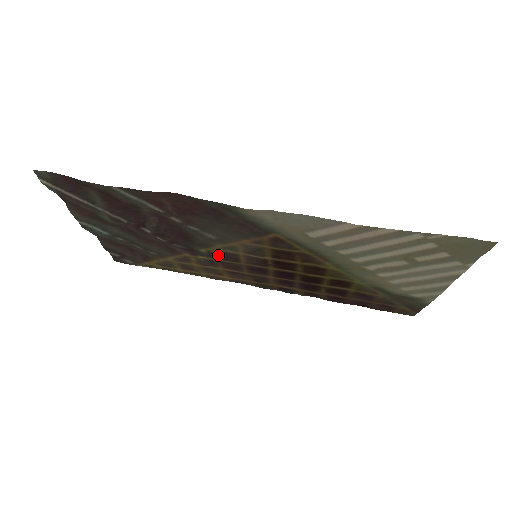
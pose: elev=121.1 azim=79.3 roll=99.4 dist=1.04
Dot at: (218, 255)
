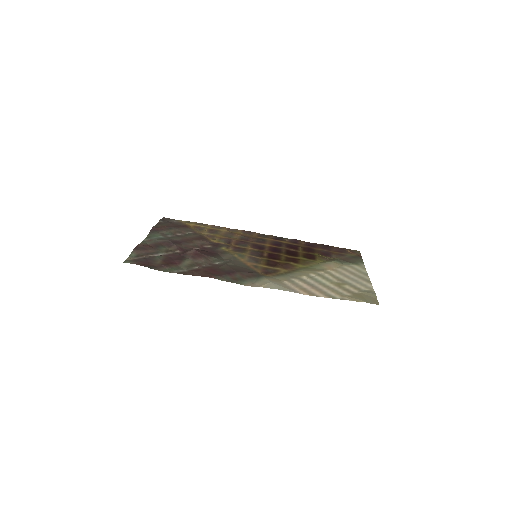
Dot at: (233, 248)
